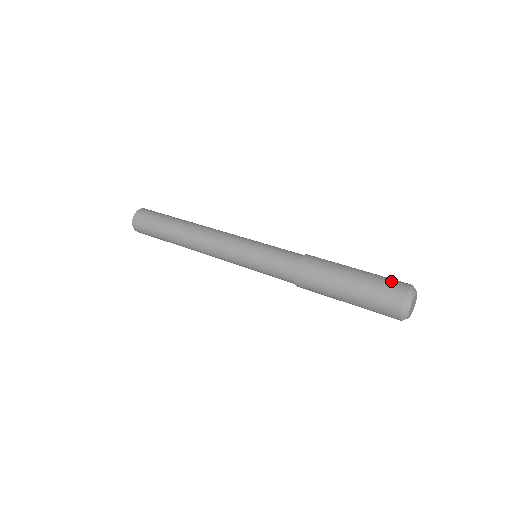
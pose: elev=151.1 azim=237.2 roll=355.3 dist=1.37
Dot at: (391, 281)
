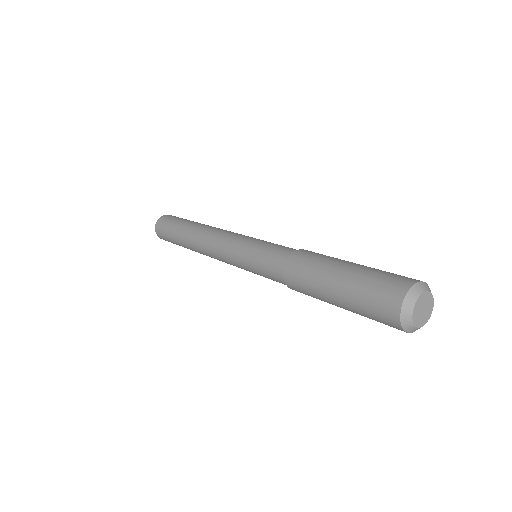
Dot at: (380, 290)
